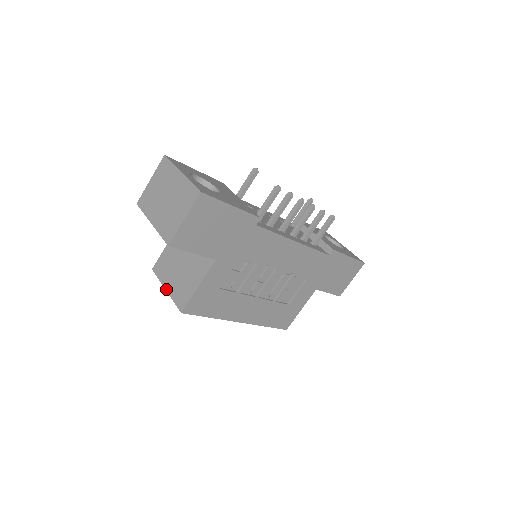
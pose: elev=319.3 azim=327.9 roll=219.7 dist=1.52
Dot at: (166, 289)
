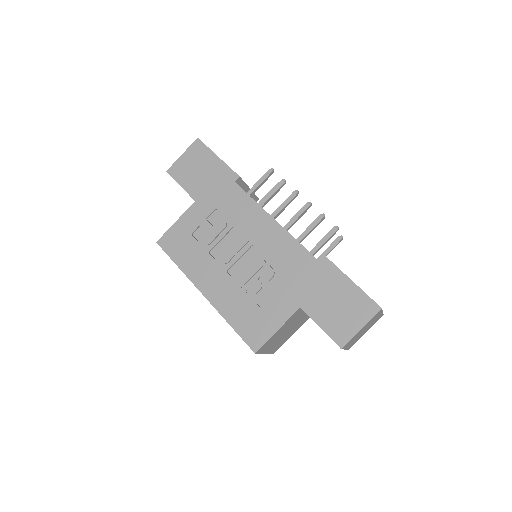
Dot at: occluded
